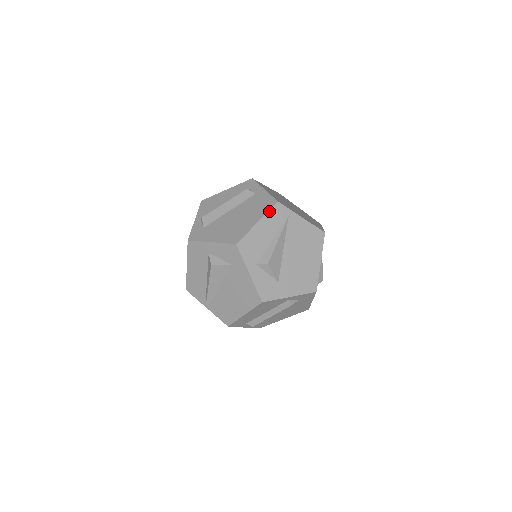
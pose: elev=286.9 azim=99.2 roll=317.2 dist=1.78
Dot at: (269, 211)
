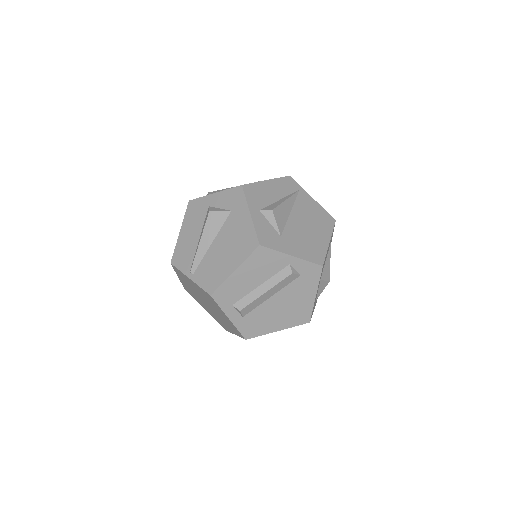
Dot at: (280, 178)
